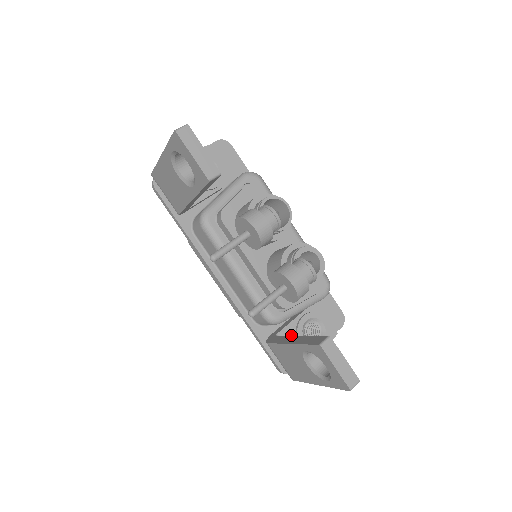
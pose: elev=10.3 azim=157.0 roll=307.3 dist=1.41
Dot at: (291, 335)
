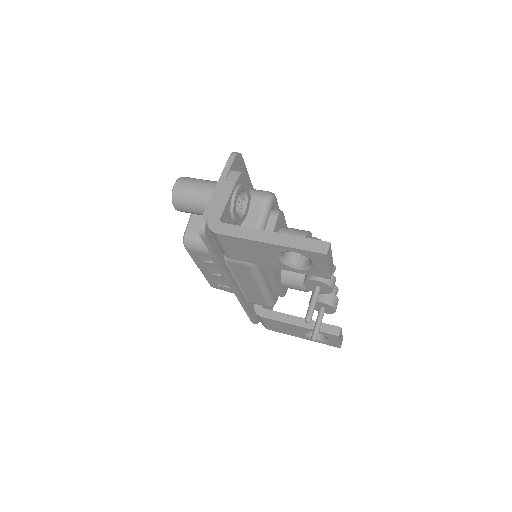
Dot at: occluded
